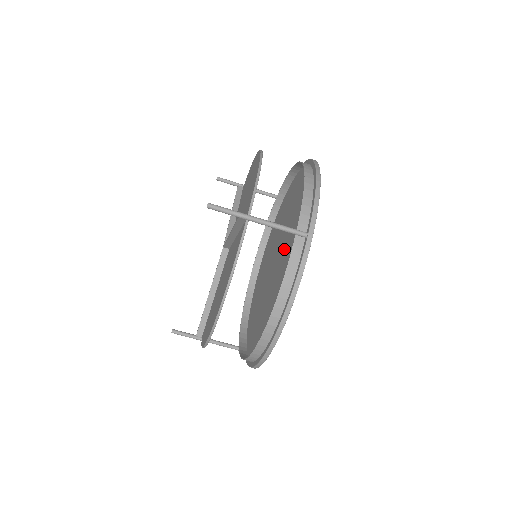
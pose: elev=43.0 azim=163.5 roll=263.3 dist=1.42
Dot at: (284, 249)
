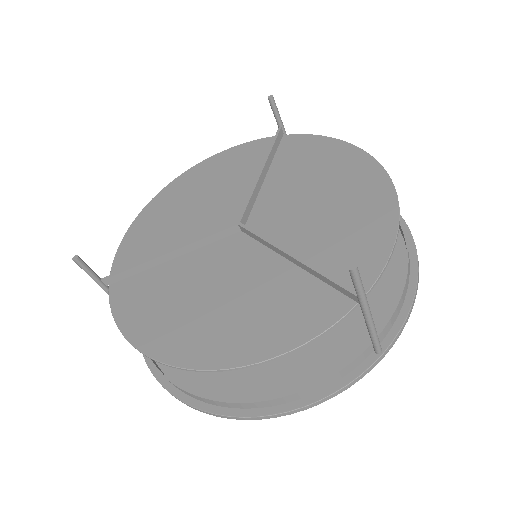
Dot at: occluded
